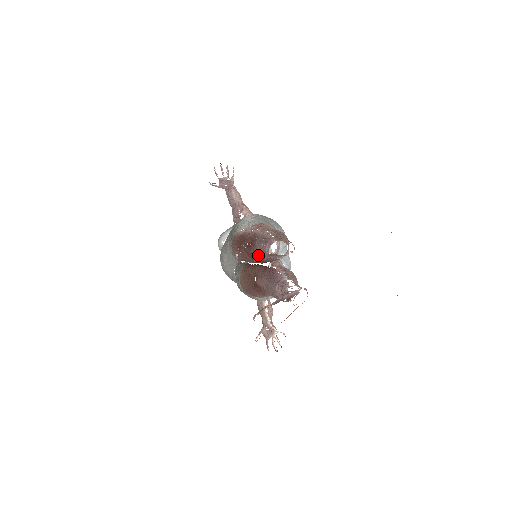
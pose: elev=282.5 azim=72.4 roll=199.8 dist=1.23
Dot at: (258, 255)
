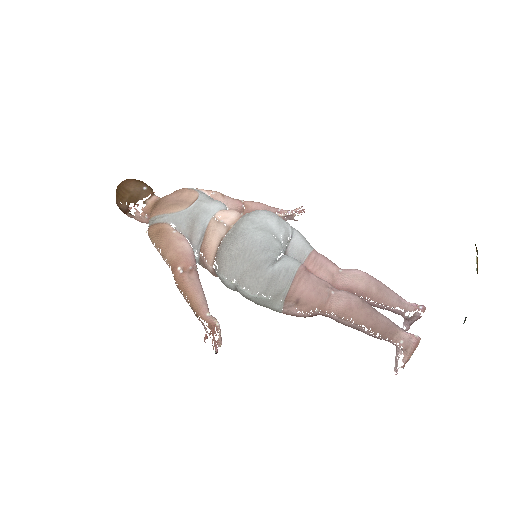
Dot at: occluded
